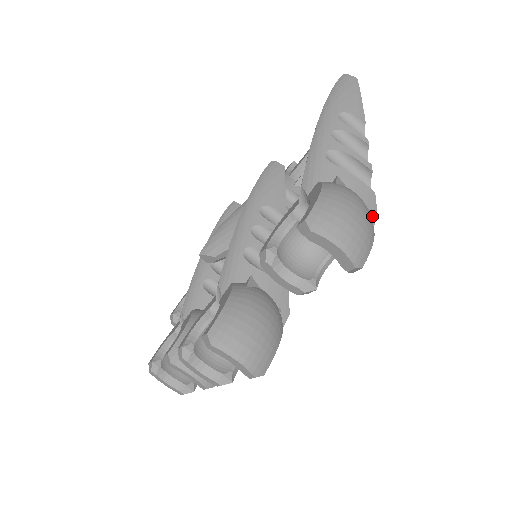
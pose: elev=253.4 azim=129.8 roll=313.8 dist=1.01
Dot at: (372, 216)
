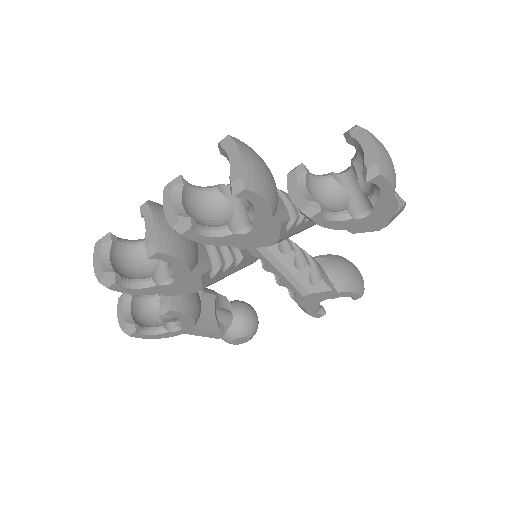
Dot at: (393, 202)
